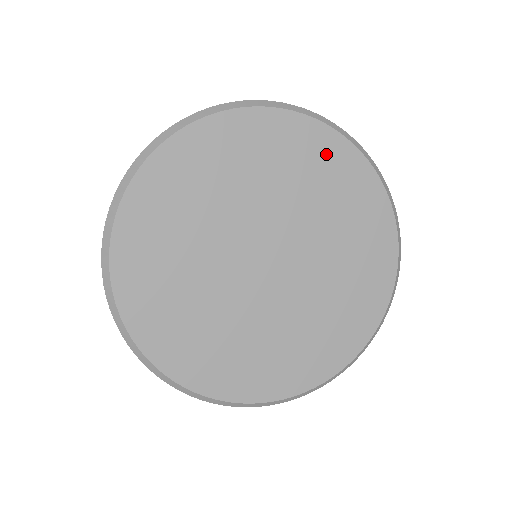
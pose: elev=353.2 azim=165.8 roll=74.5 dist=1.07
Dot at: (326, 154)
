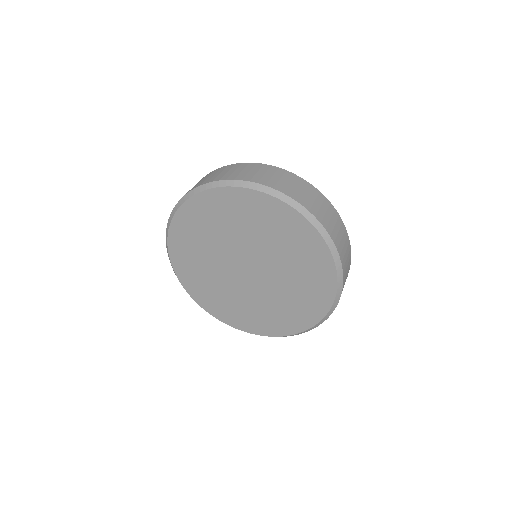
Dot at: (226, 202)
